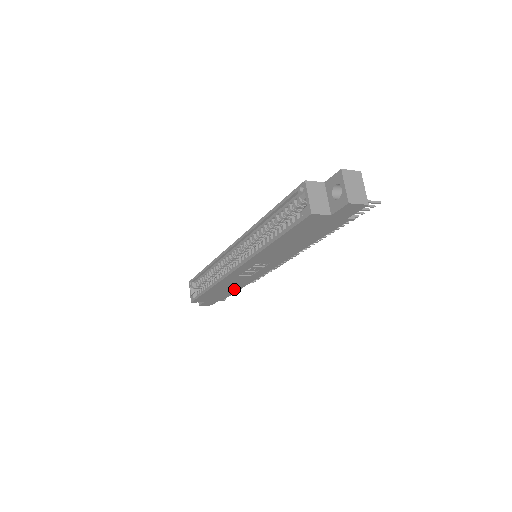
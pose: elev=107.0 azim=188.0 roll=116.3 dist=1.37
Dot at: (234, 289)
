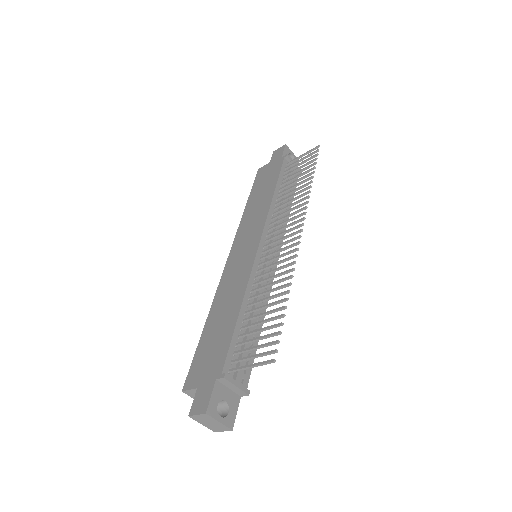
Dot at: occluded
